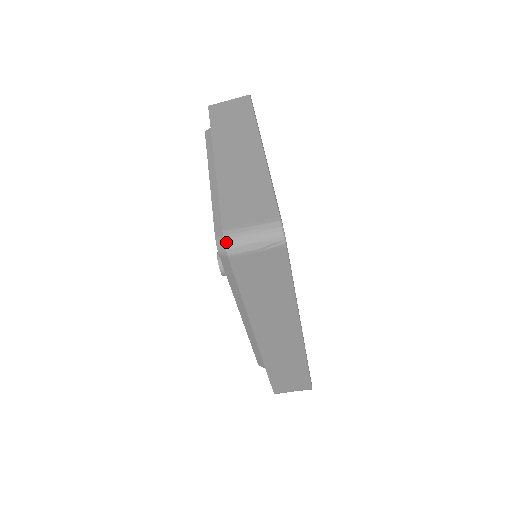
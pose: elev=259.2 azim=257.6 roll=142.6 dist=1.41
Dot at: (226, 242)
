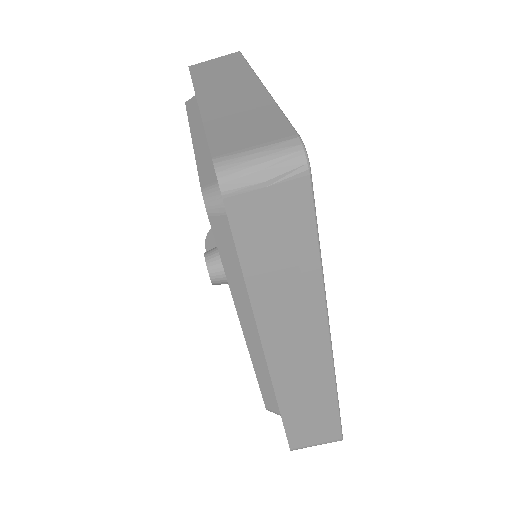
Dot at: (218, 172)
